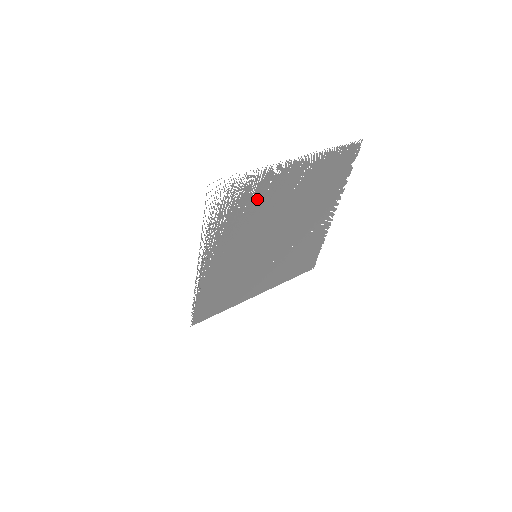
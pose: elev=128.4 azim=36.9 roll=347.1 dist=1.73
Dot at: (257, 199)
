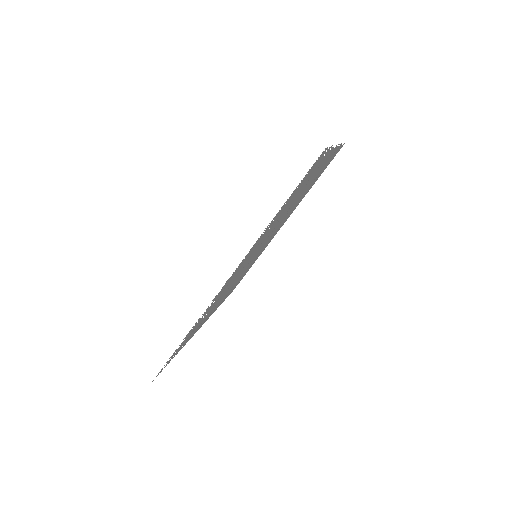
Dot at: (214, 303)
